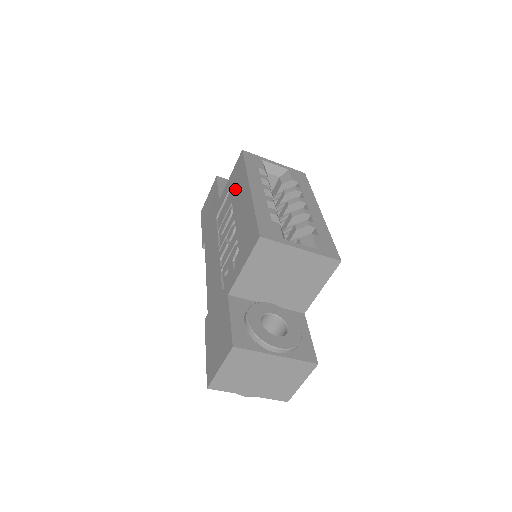
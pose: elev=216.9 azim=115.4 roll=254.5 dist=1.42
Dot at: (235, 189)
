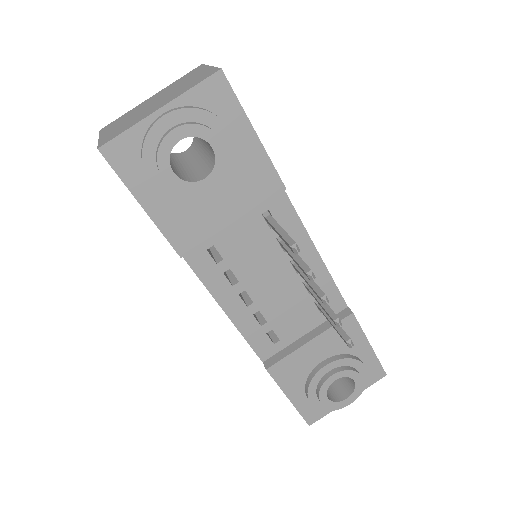
Dot at: occluded
